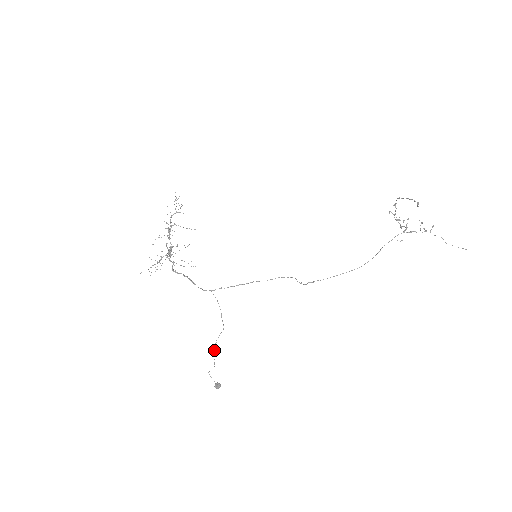
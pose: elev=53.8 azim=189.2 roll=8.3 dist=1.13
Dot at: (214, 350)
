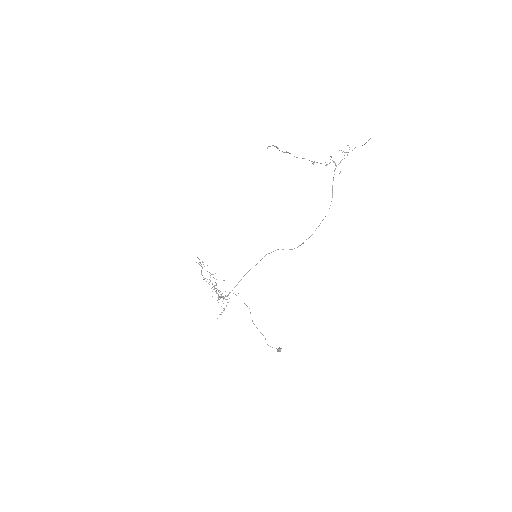
Dot at: occluded
